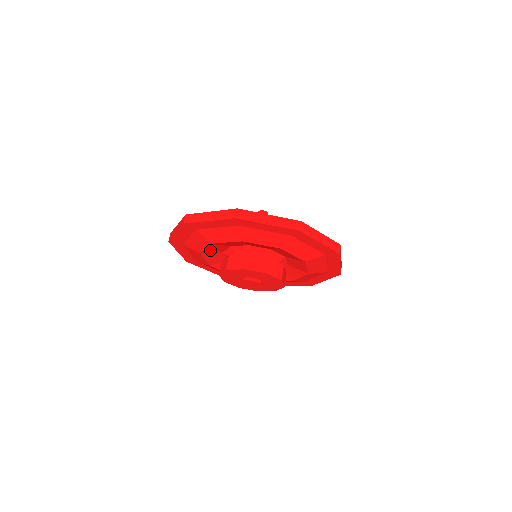
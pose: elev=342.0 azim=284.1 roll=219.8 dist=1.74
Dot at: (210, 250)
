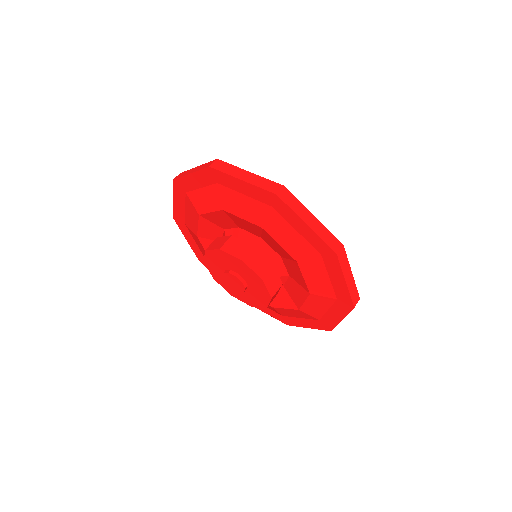
Dot at: occluded
